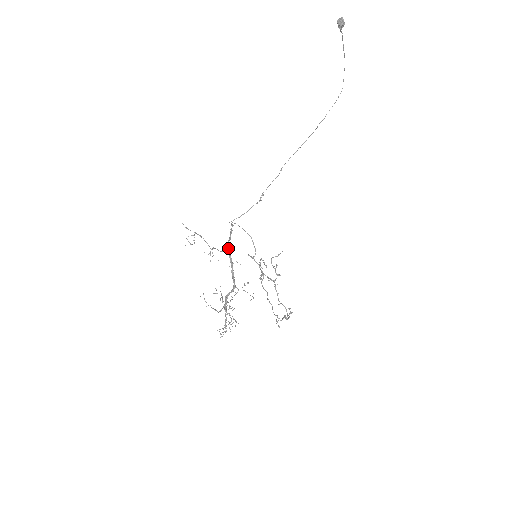
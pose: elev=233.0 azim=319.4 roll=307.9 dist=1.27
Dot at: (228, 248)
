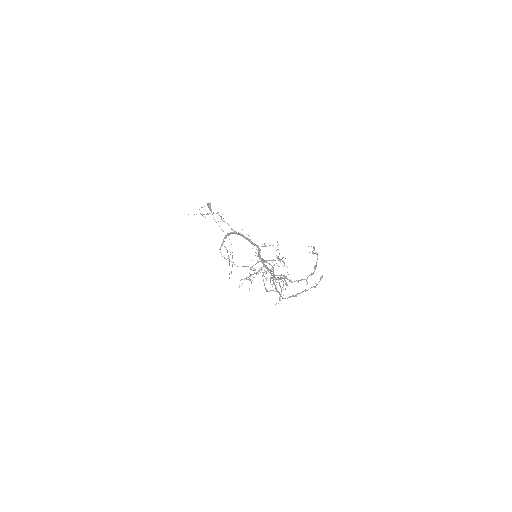
Dot at: (231, 232)
